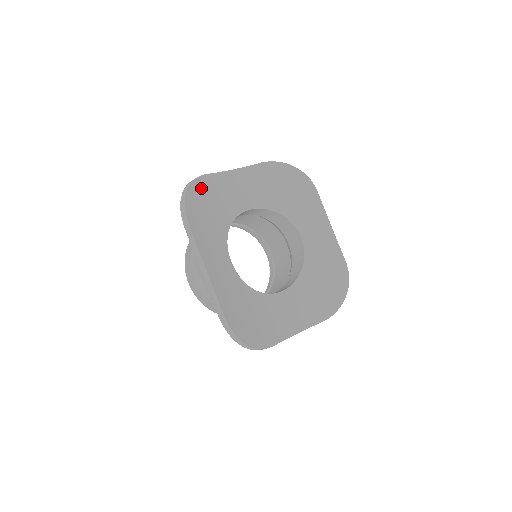
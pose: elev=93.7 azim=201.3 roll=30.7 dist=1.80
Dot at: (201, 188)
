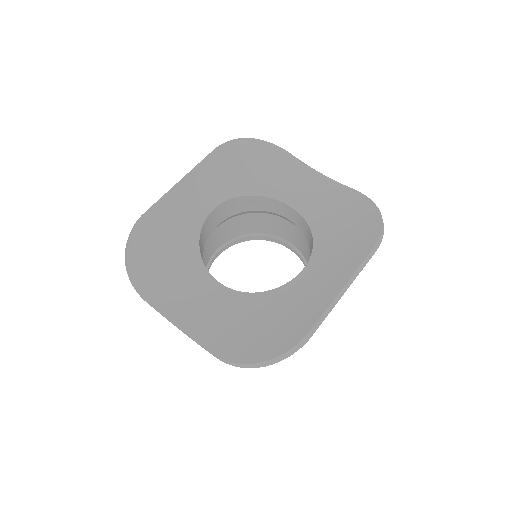
Dot at: (268, 152)
